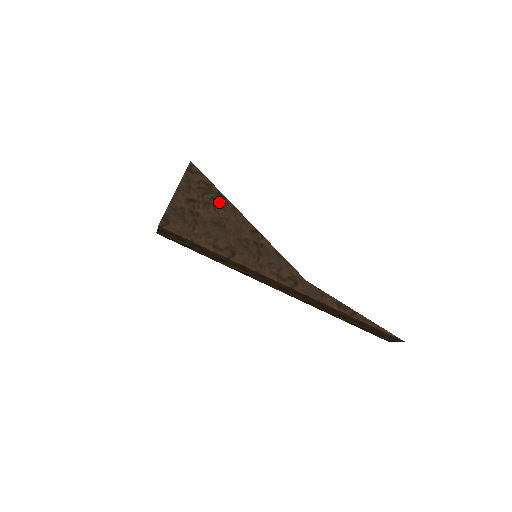
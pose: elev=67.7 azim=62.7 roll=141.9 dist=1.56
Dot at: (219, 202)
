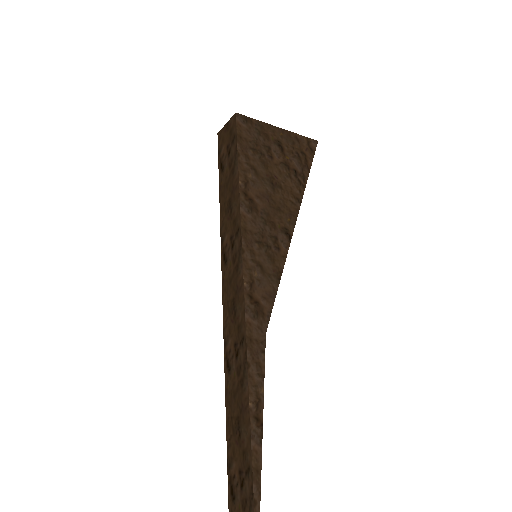
Dot at: (296, 181)
